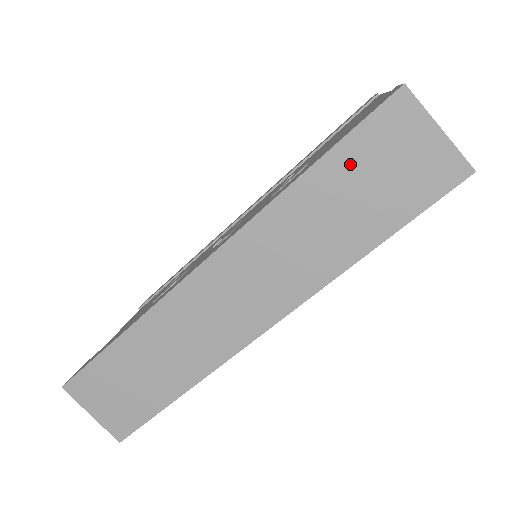
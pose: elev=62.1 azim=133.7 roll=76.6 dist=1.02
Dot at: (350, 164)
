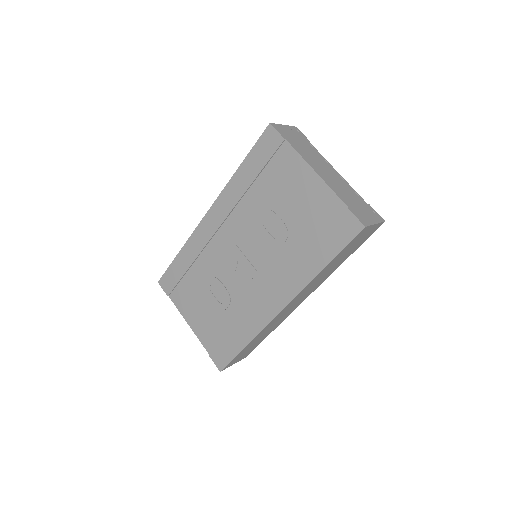
Dot at: (342, 253)
